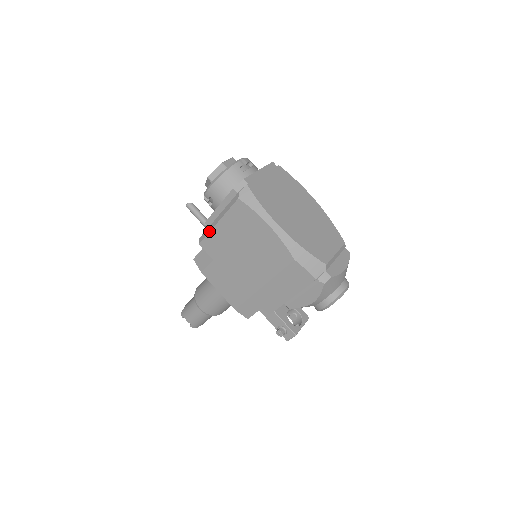
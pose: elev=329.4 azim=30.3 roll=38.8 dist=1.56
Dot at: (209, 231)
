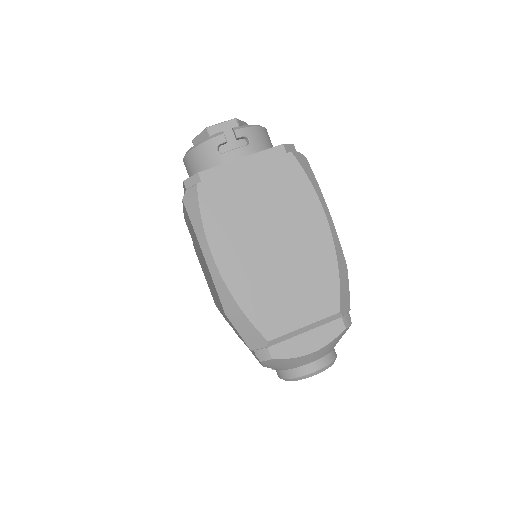
Dot at: (183, 212)
